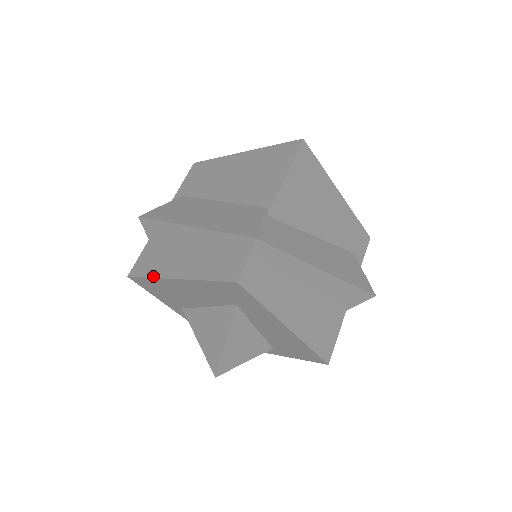
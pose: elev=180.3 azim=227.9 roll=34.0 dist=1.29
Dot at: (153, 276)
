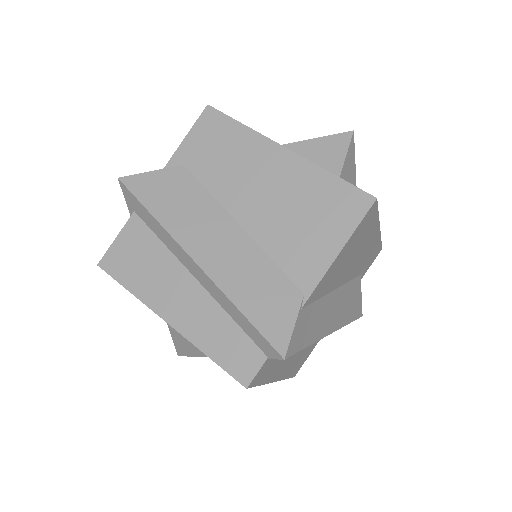
Dot at: (135, 294)
